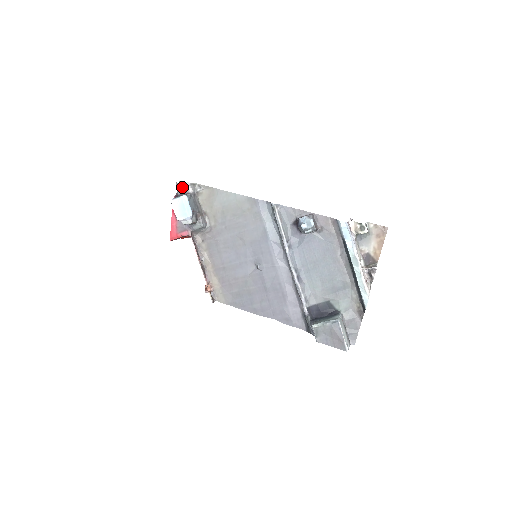
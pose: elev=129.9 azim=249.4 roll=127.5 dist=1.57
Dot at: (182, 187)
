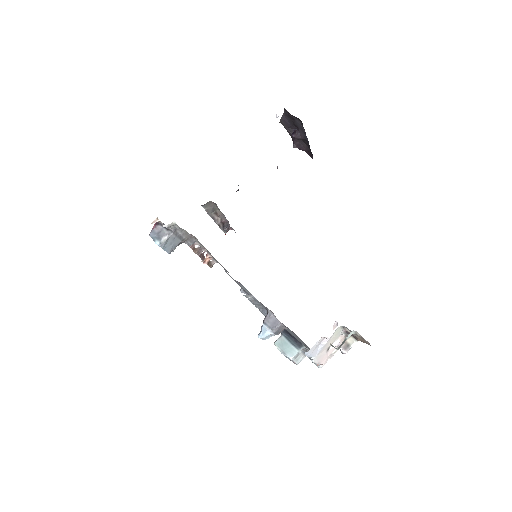
Dot at: (160, 222)
